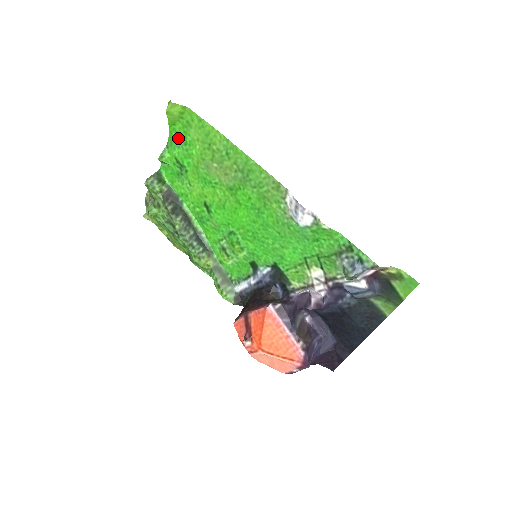
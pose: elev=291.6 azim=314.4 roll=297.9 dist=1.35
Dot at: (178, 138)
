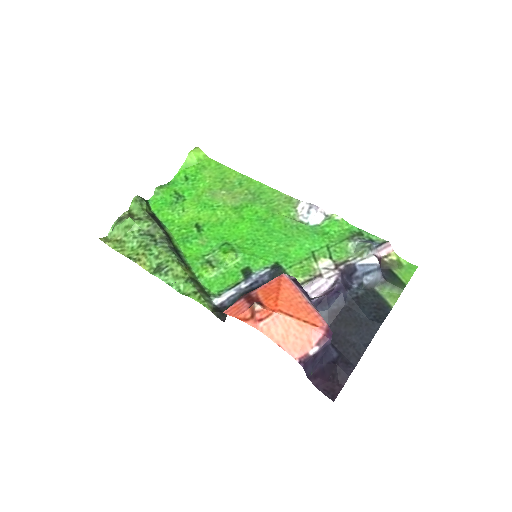
Dot at: (185, 178)
